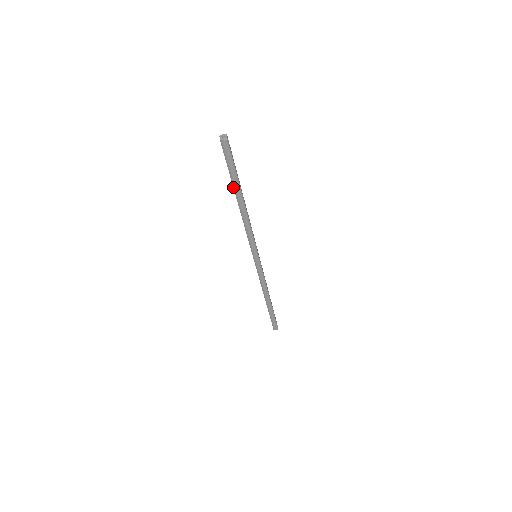
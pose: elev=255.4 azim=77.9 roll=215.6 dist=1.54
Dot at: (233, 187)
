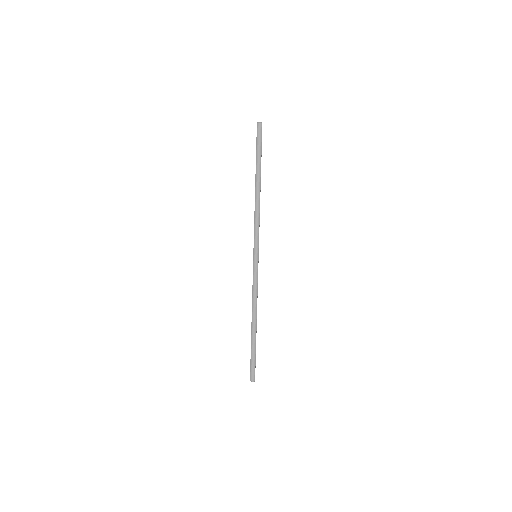
Dot at: (256, 168)
